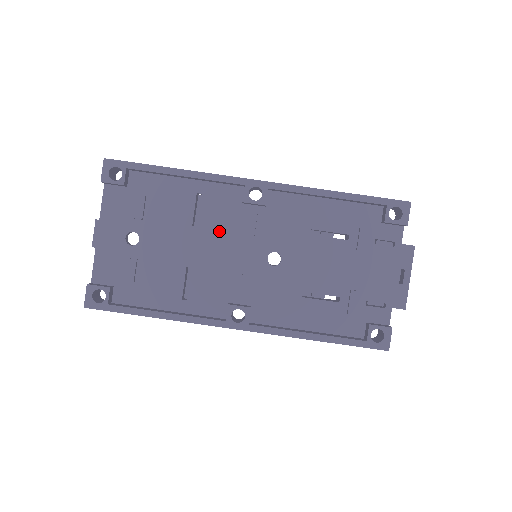
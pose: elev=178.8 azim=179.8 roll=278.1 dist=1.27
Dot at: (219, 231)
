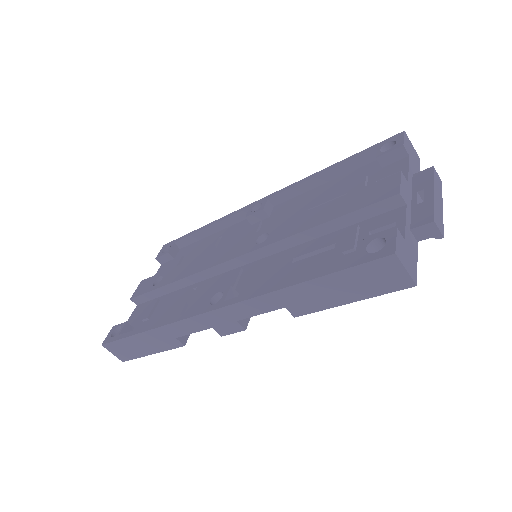
Dot at: occluded
